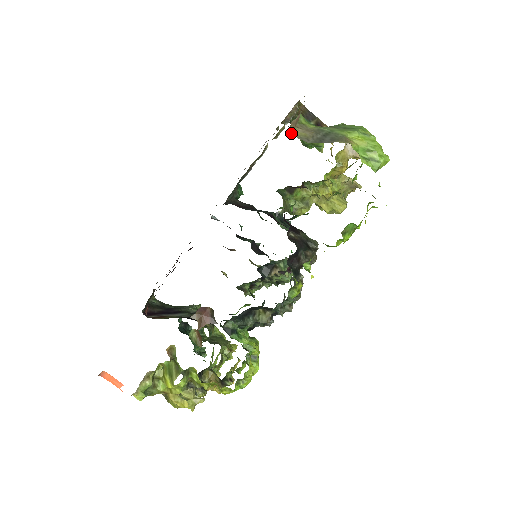
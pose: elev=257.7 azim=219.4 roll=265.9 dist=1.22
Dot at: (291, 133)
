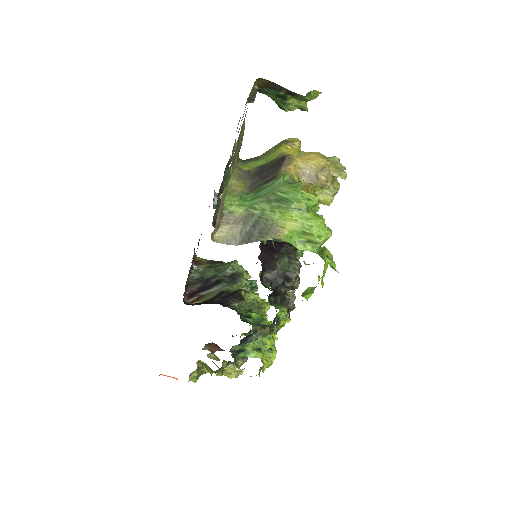
Dot at: (215, 241)
